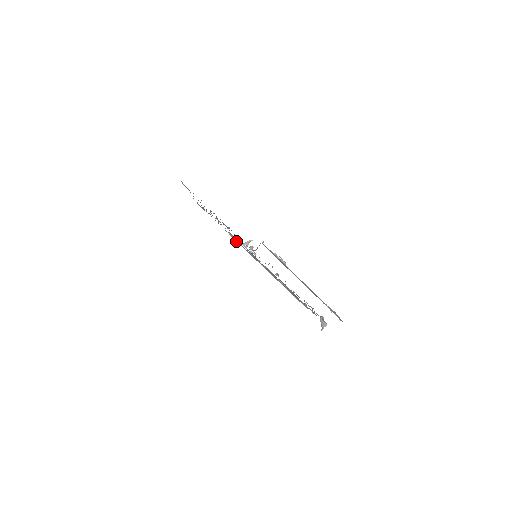
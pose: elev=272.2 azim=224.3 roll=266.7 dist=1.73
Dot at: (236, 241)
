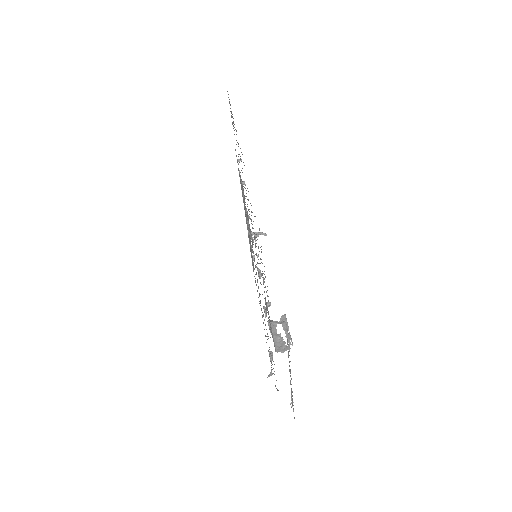
Dot at: occluded
